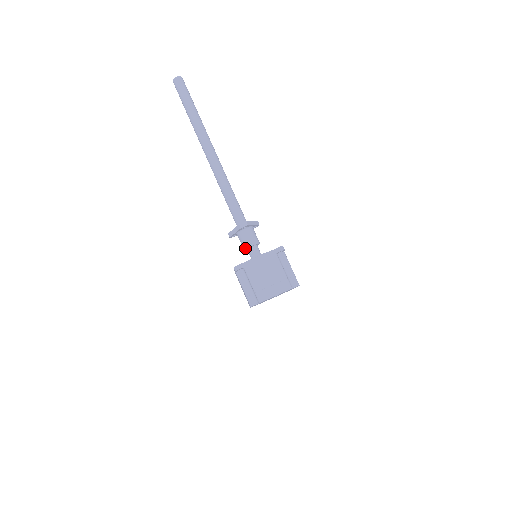
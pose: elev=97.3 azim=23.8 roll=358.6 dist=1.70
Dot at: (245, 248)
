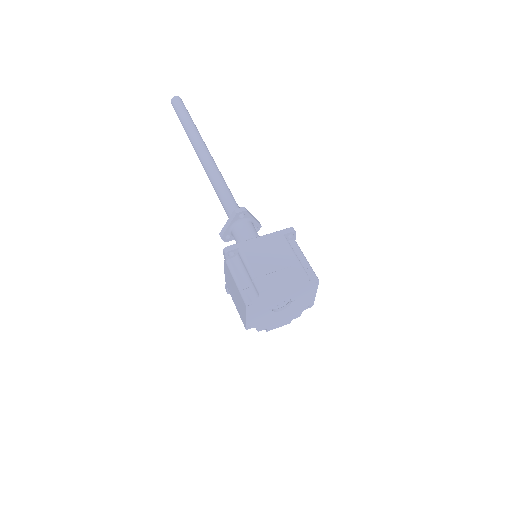
Dot at: occluded
